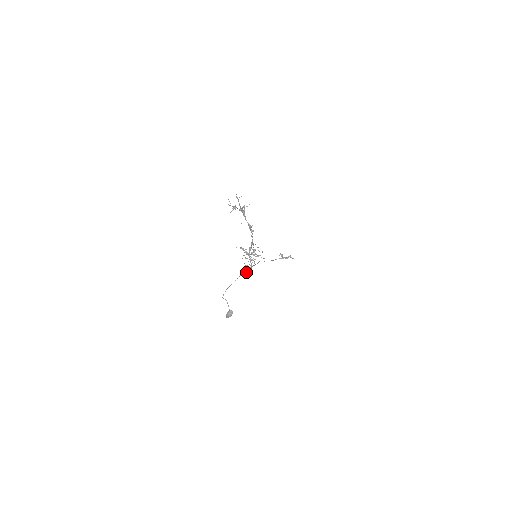
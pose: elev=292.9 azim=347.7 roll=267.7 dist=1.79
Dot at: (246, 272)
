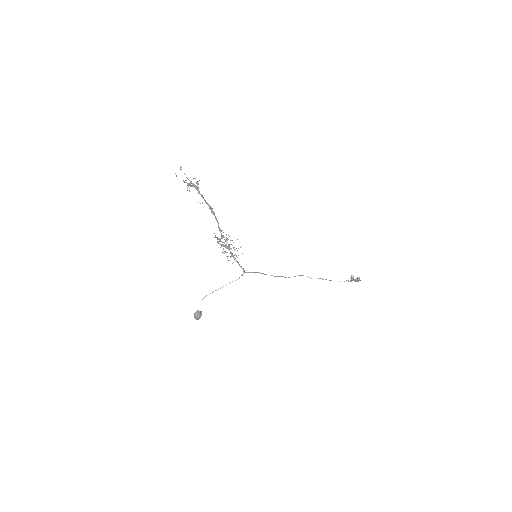
Dot at: (242, 274)
